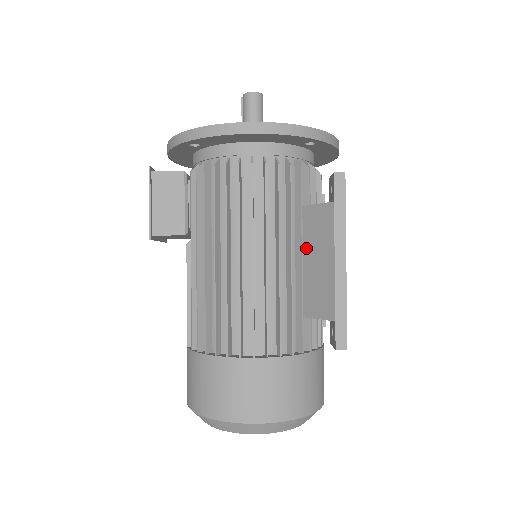
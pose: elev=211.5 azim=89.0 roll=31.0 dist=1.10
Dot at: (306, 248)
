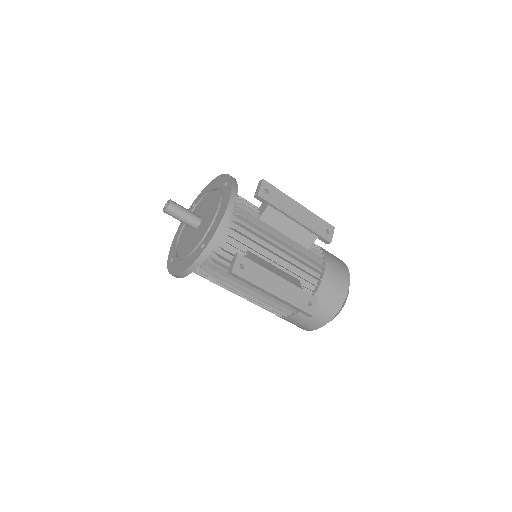
Dot at: occluded
